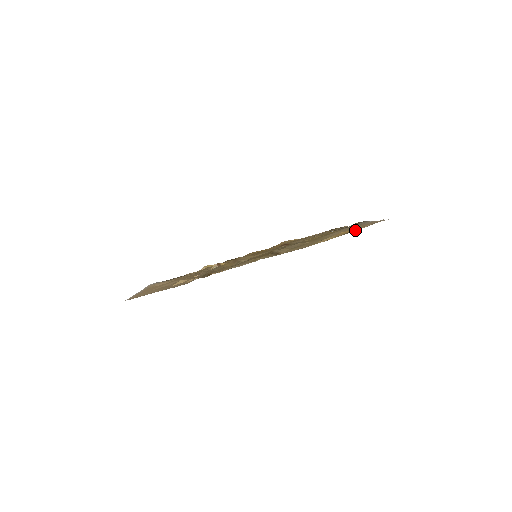
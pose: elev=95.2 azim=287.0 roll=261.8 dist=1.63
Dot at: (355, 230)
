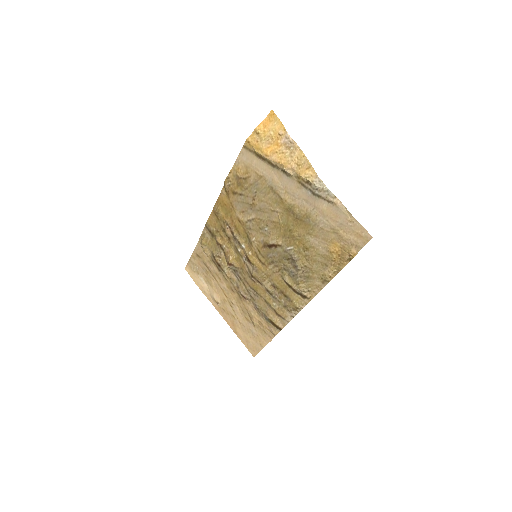
Dot at: (348, 257)
